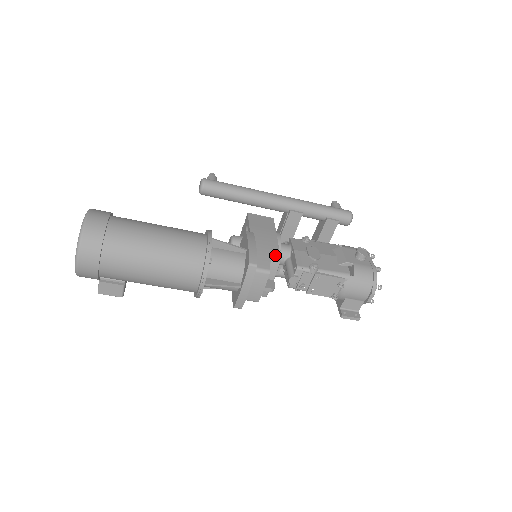
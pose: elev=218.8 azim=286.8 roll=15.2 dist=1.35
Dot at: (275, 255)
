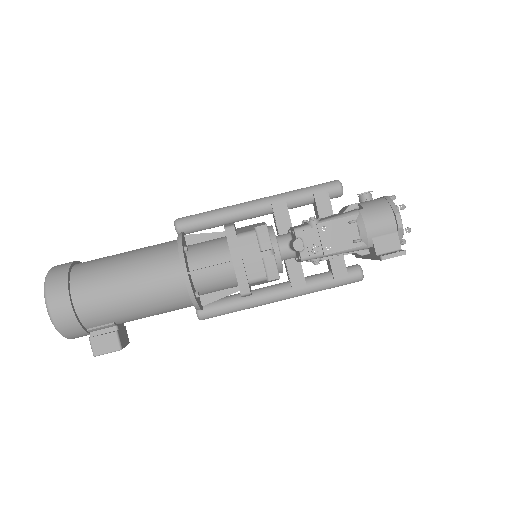
Dot at: (260, 224)
